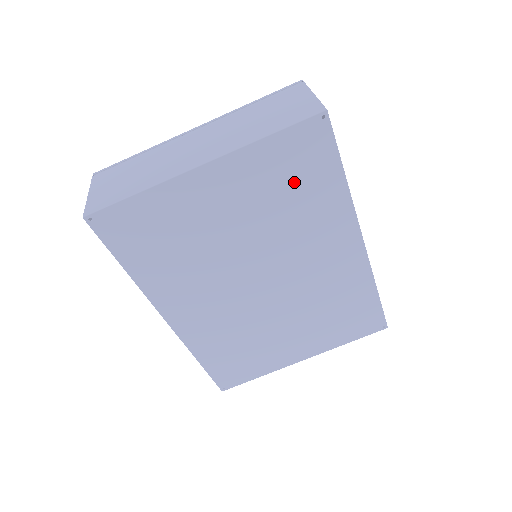
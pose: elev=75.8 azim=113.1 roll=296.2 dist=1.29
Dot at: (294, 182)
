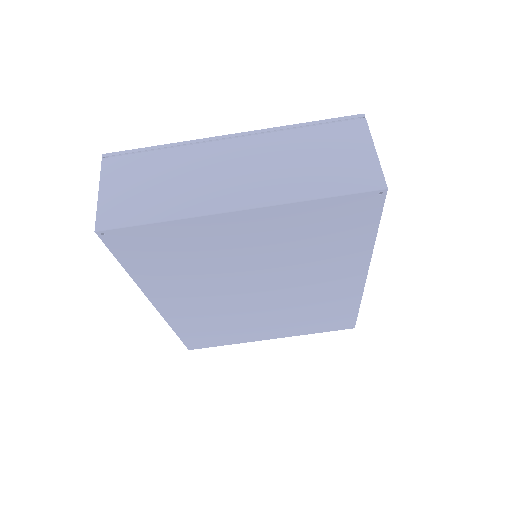
Dot at: (325, 234)
